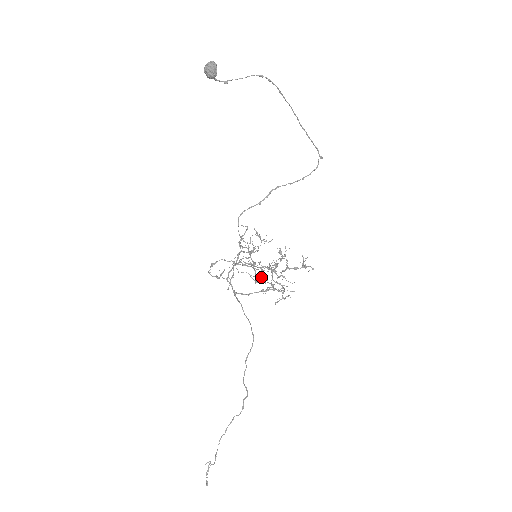
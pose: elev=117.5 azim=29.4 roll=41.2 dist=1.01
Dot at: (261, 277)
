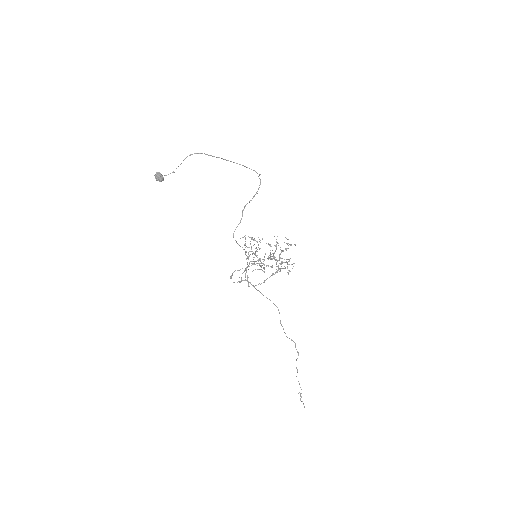
Dot at: (264, 269)
